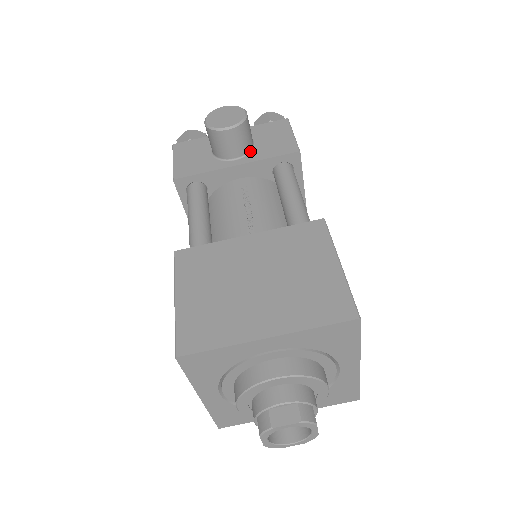
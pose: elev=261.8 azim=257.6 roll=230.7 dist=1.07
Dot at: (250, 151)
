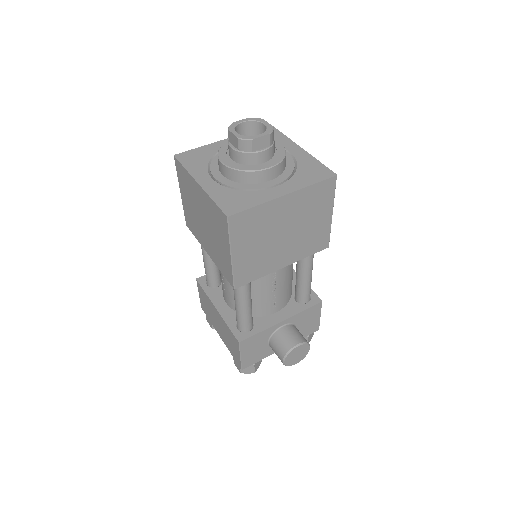
Dot at: occluded
